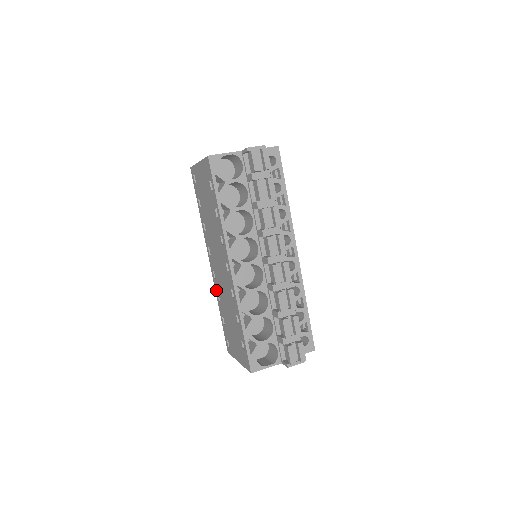
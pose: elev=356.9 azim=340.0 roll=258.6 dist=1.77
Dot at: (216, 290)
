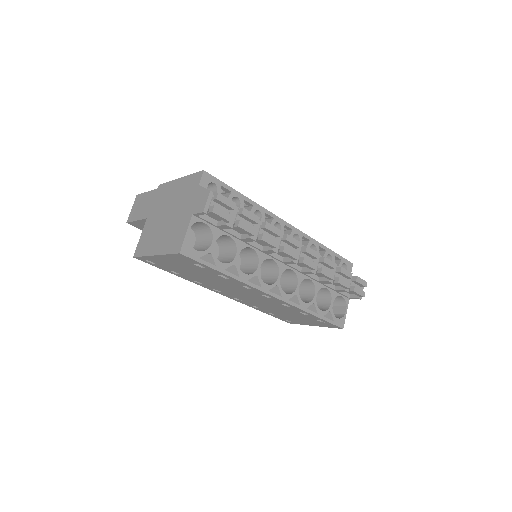
Dot at: occluded
